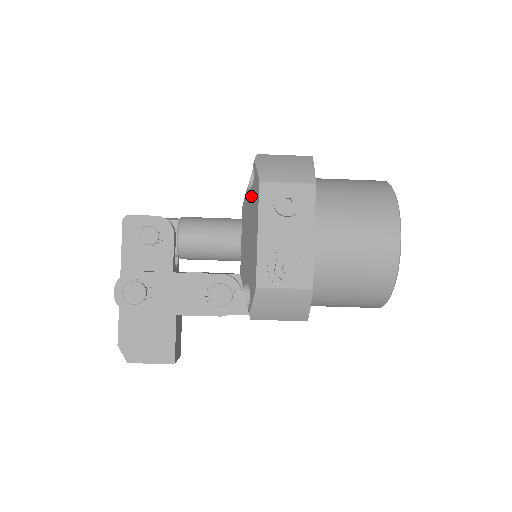
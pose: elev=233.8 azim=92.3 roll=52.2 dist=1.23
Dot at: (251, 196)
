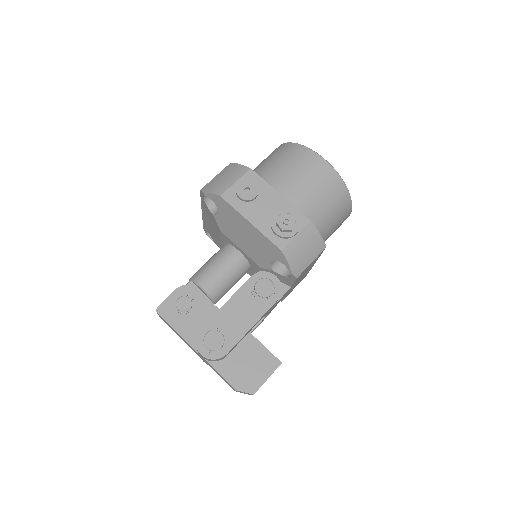
Dot at: (222, 213)
